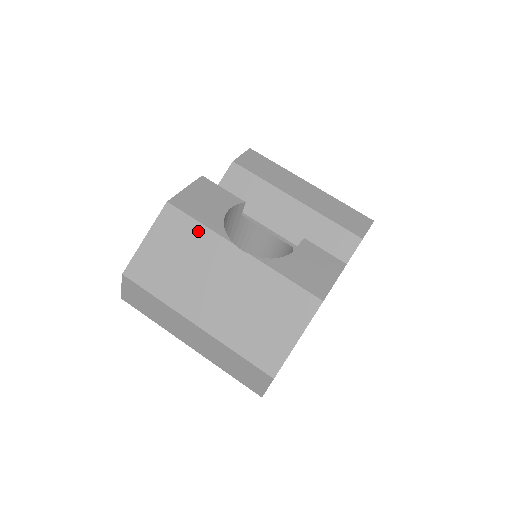
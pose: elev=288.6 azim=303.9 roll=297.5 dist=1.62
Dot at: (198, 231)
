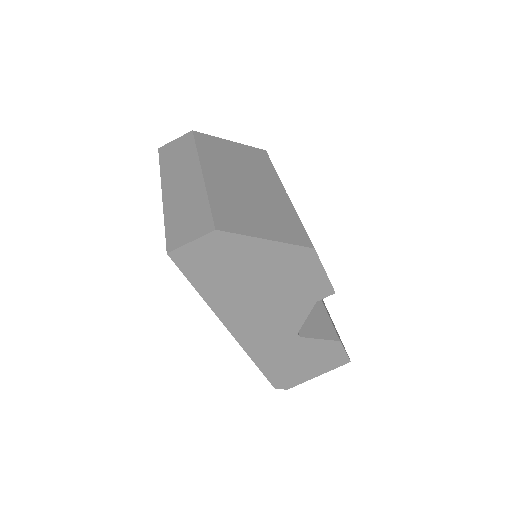
Dot at: (268, 167)
